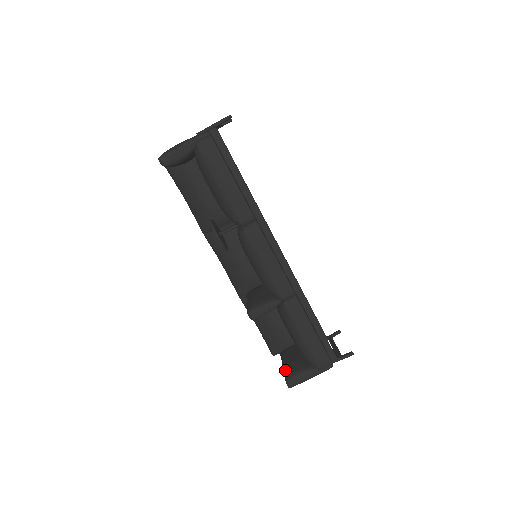
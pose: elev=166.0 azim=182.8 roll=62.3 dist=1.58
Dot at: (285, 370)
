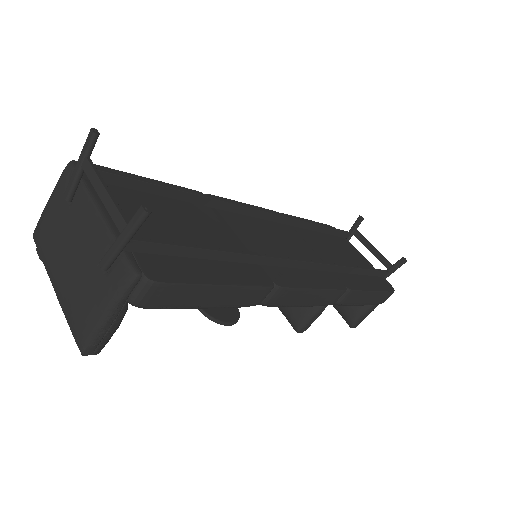
Dot at: (338, 311)
